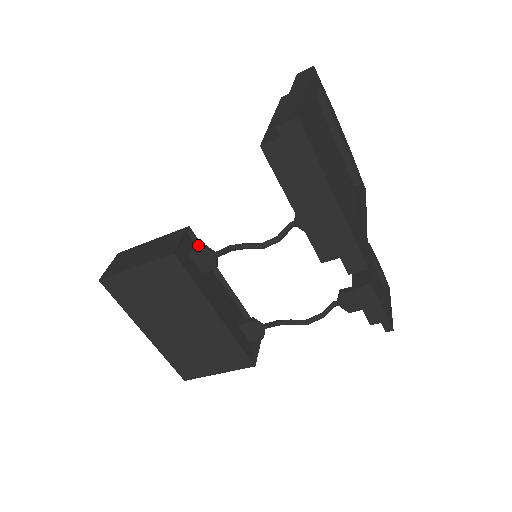
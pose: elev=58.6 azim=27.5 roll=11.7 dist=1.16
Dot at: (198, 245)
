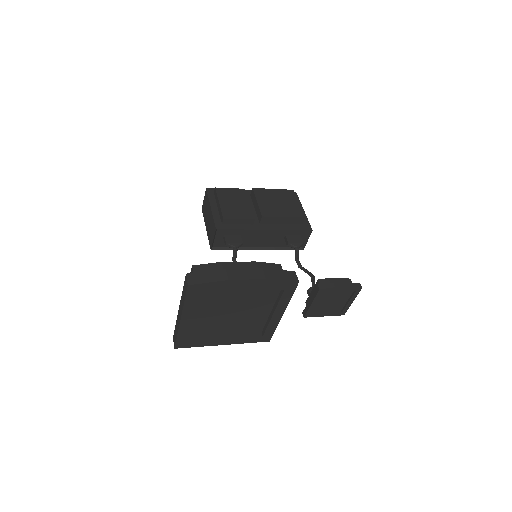
Dot at: (230, 229)
